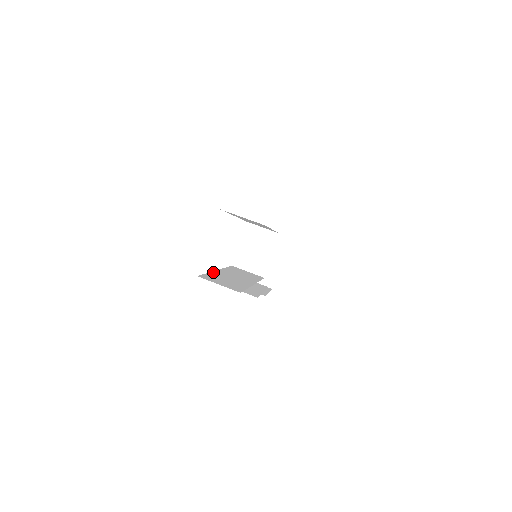
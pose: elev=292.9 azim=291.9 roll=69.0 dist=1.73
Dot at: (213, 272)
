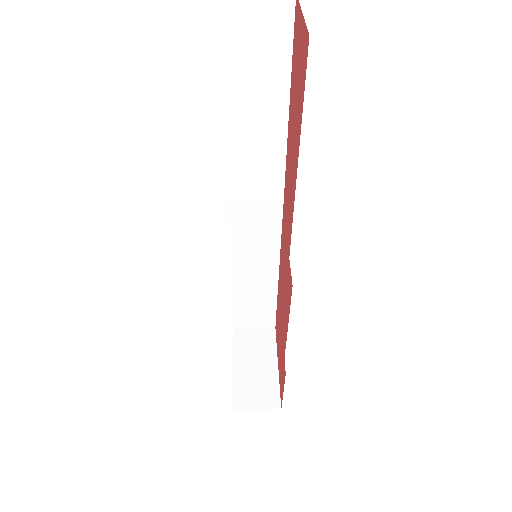
Dot at: occluded
